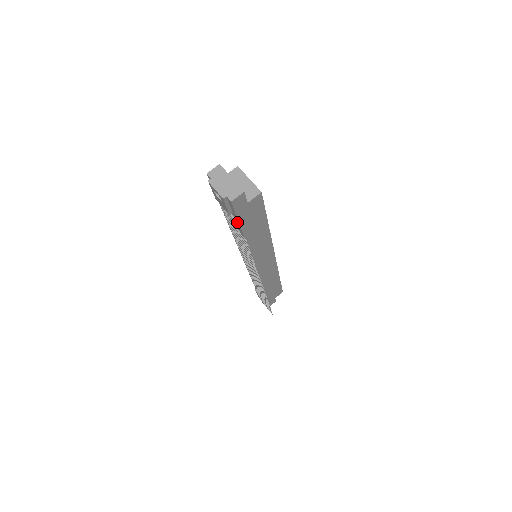
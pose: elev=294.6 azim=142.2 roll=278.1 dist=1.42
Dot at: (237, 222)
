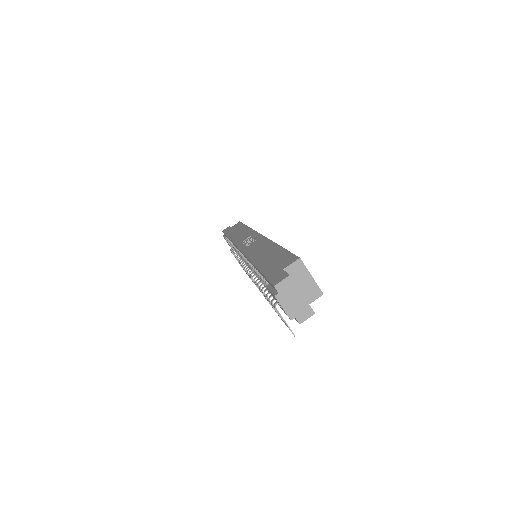
Dot at: occluded
